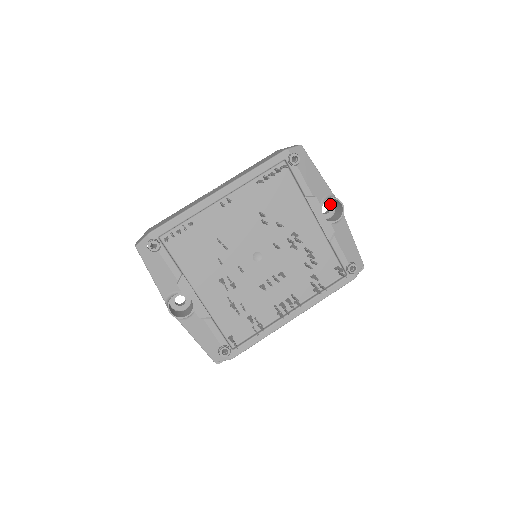
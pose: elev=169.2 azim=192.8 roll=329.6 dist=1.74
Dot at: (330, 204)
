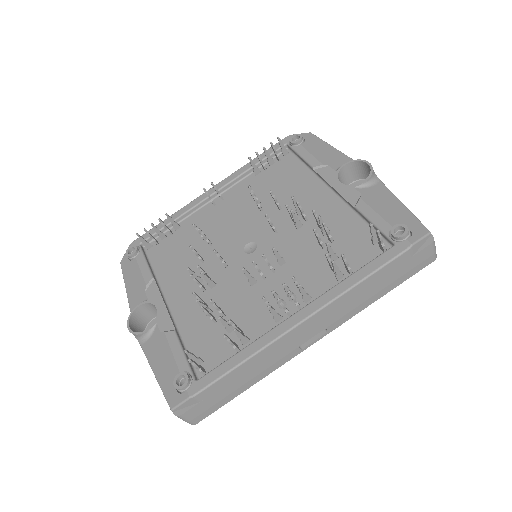
Dot at: occluded
